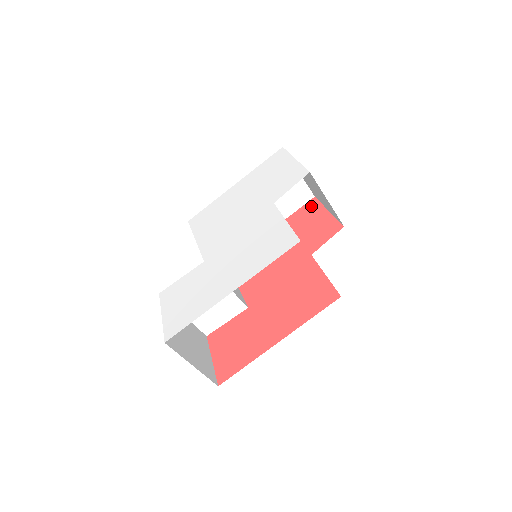
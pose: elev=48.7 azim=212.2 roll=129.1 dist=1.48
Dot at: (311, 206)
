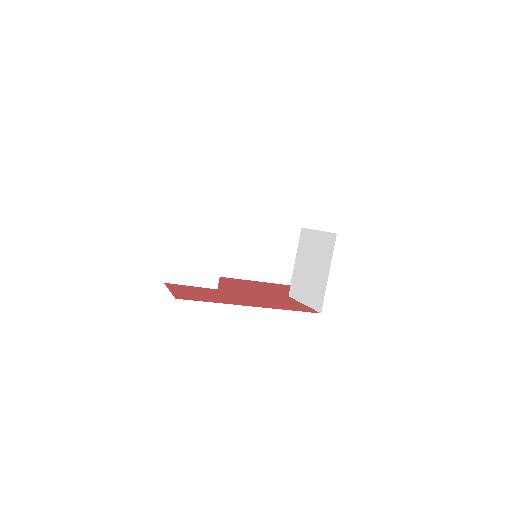
Dot at: (287, 286)
